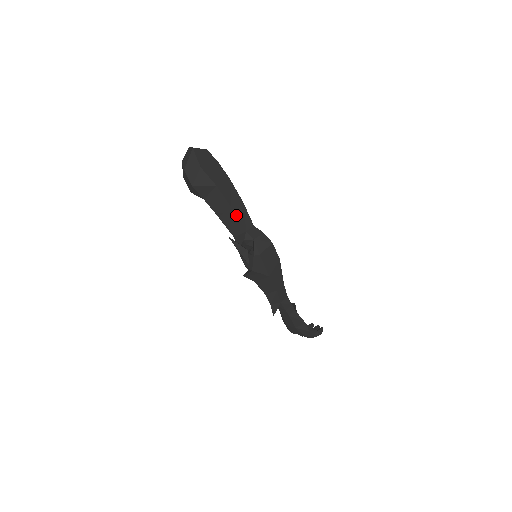
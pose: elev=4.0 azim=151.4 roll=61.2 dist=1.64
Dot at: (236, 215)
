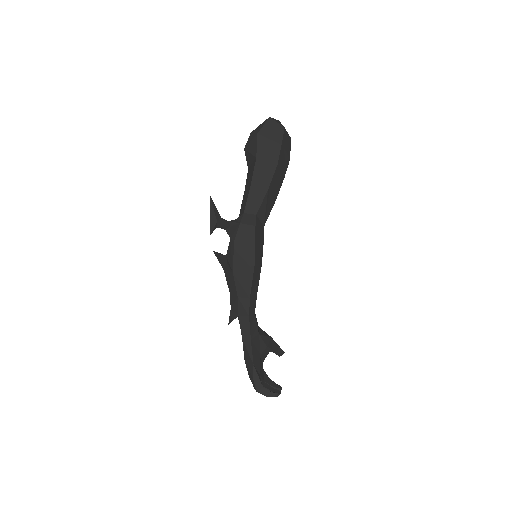
Dot at: (249, 193)
